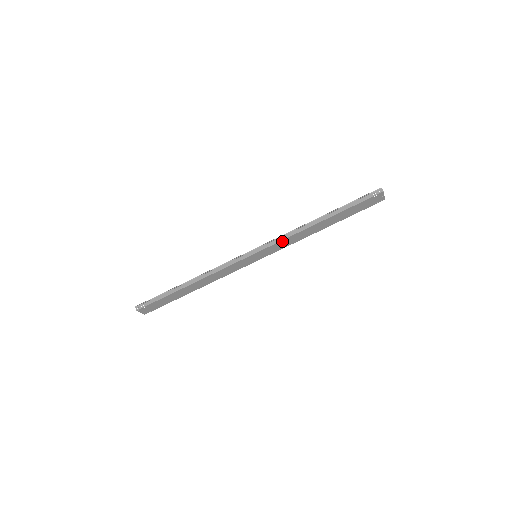
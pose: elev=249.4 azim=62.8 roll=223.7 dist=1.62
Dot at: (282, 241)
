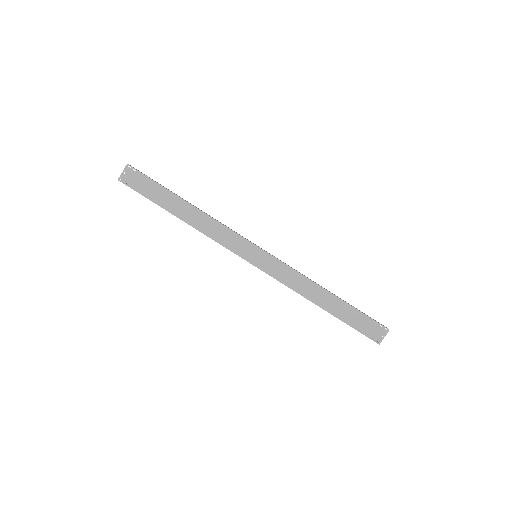
Dot at: (289, 269)
